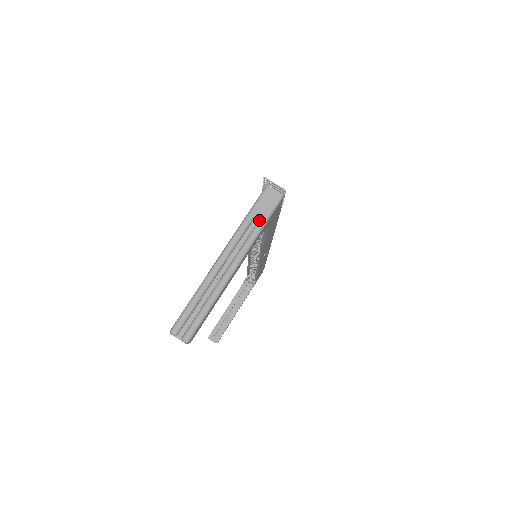
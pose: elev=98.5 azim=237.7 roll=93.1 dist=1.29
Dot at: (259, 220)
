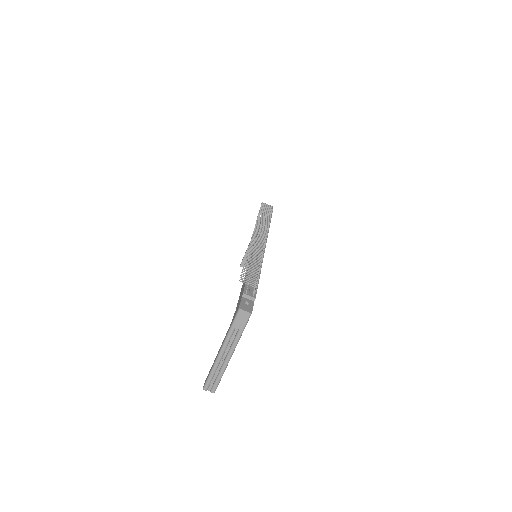
Dot at: (239, 329)
